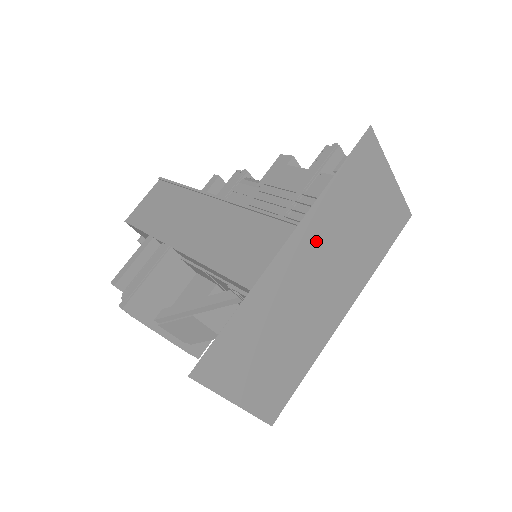
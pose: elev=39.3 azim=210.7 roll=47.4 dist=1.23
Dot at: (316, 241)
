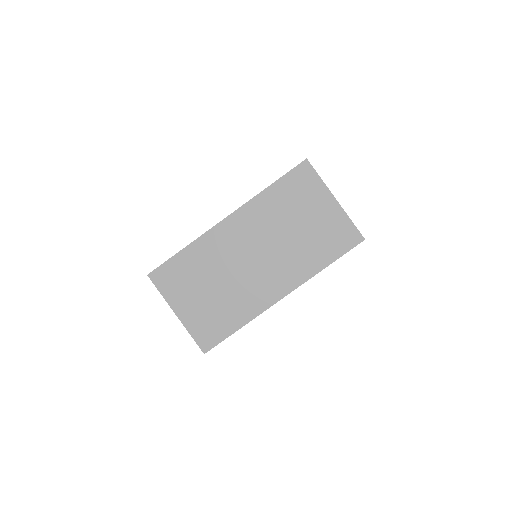
Dot at: (253, 226)
